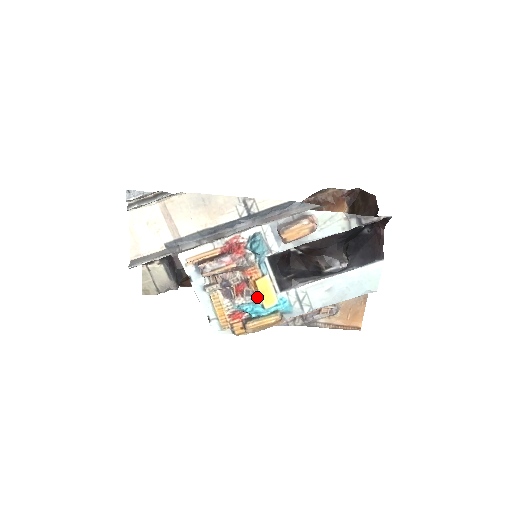
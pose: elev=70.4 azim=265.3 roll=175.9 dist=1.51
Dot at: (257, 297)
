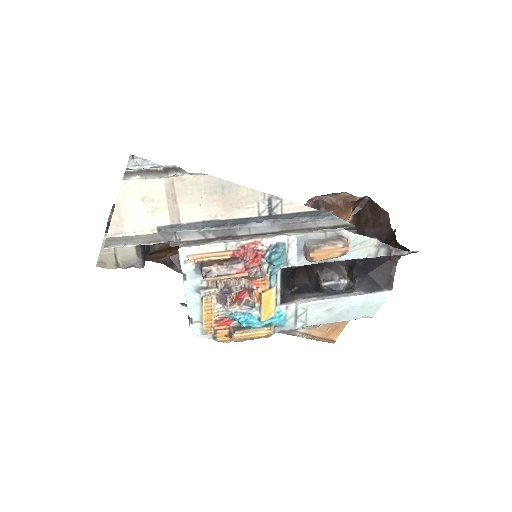
Dot at: (257, 309)
